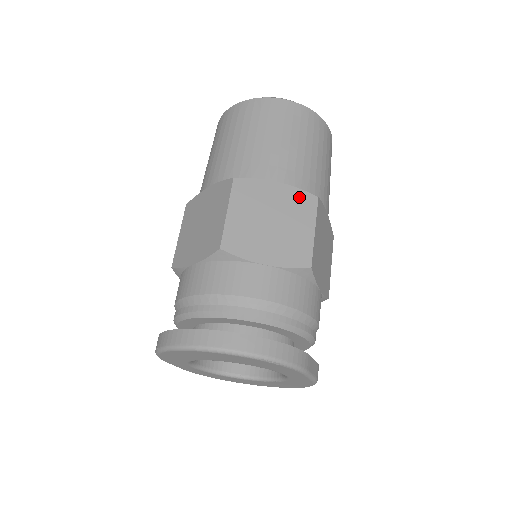
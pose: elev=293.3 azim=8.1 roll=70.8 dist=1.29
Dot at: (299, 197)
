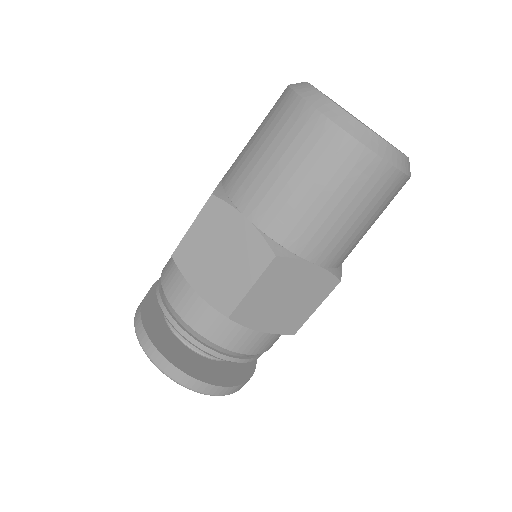
Dot at: (324, 280)
